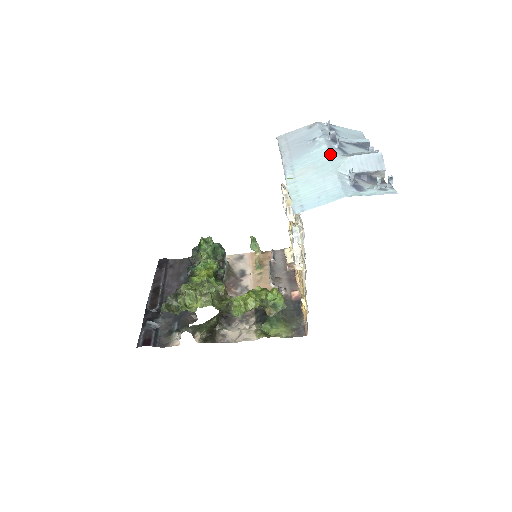
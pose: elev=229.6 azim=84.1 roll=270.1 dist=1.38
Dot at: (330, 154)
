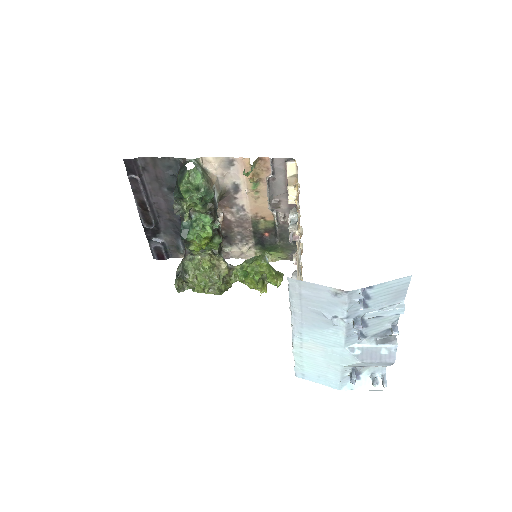
Dot at: (344, 348)
